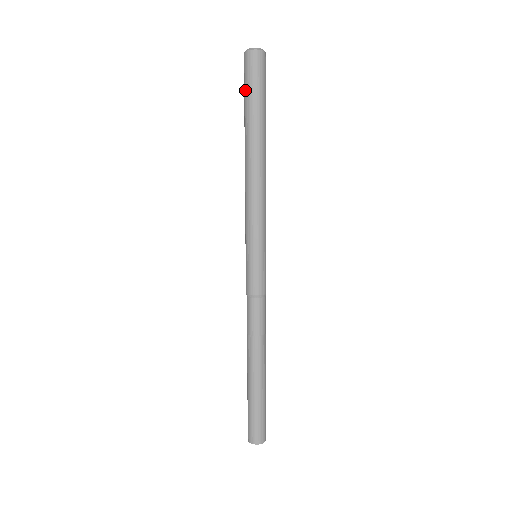
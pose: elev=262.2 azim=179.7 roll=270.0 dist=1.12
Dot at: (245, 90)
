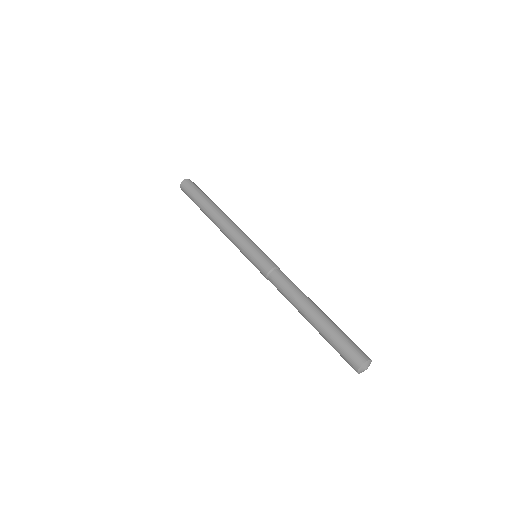
Dot at: (196, 190)
